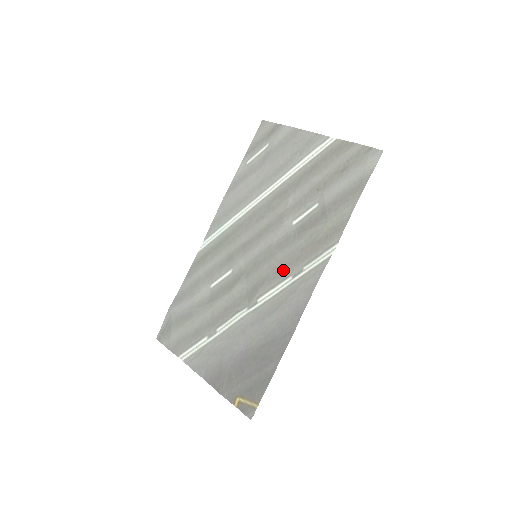
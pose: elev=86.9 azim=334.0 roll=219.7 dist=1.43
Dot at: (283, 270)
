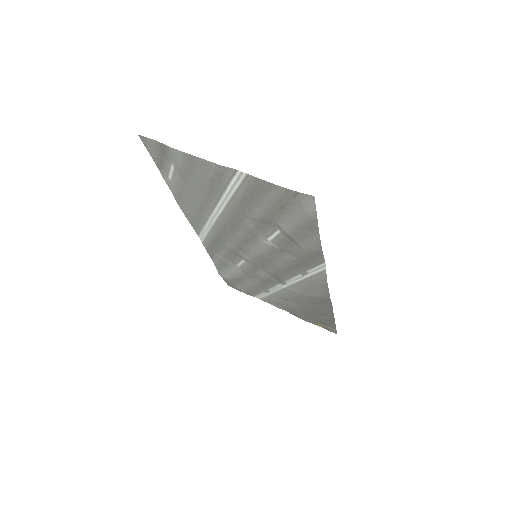
Dot at: (289, 271)
